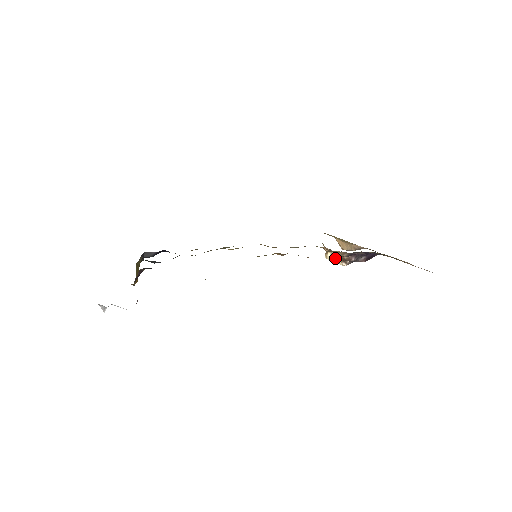
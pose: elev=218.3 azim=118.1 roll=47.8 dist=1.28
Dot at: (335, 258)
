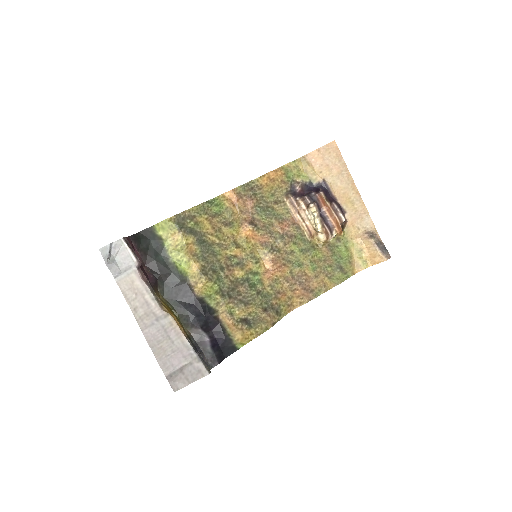
Dot at: (314, 219)
